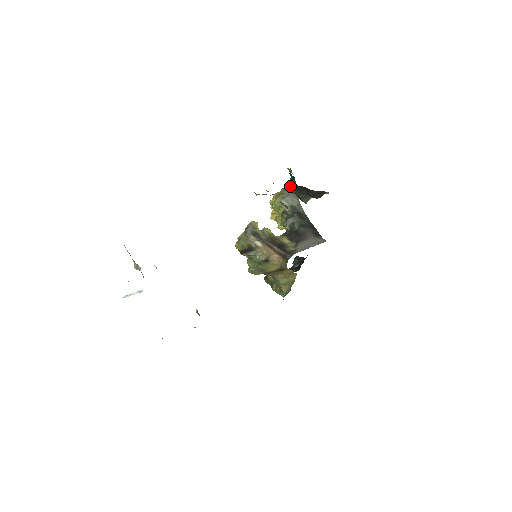
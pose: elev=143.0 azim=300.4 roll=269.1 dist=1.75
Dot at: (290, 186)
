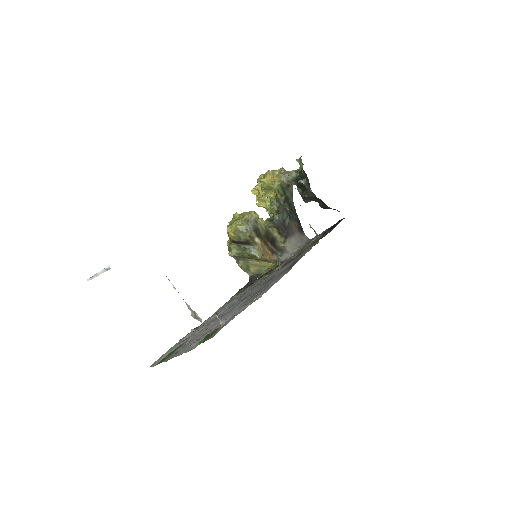
Dot at: (299, 184)
